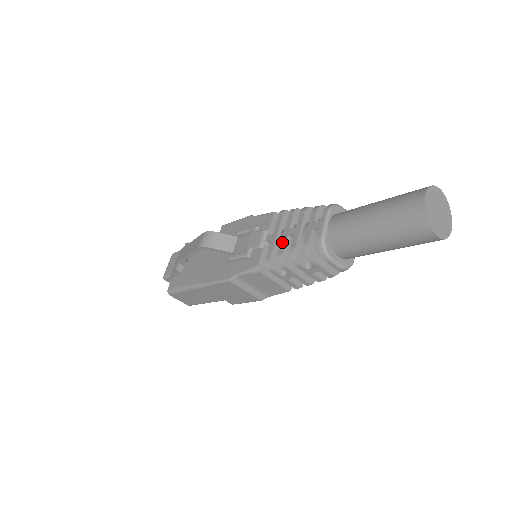
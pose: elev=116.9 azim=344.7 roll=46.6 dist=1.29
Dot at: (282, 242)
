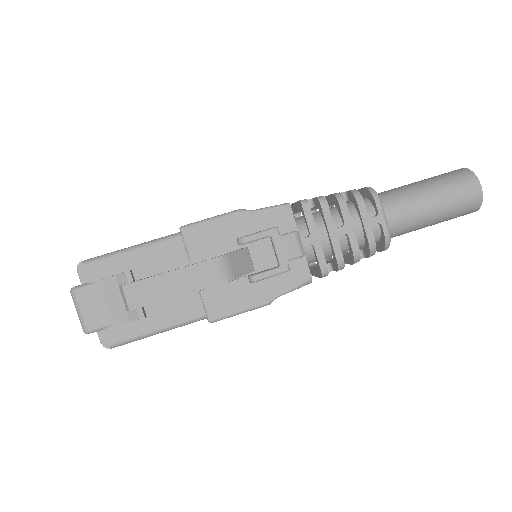
Dot at: (335, 245)
